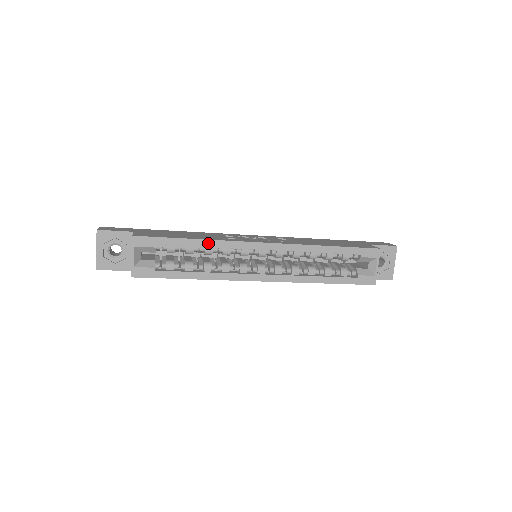
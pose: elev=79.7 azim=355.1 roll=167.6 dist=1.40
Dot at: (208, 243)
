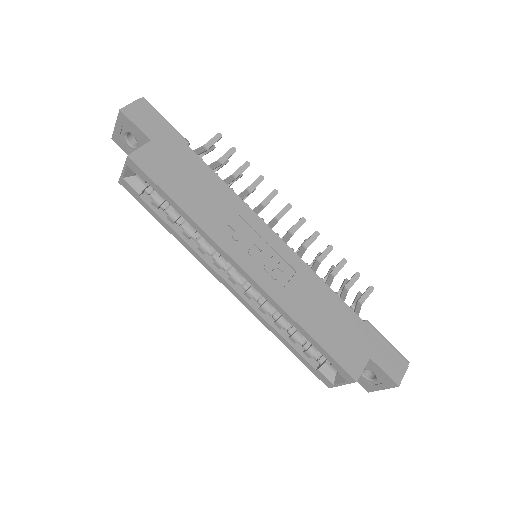
Dot at: (192, 222)
